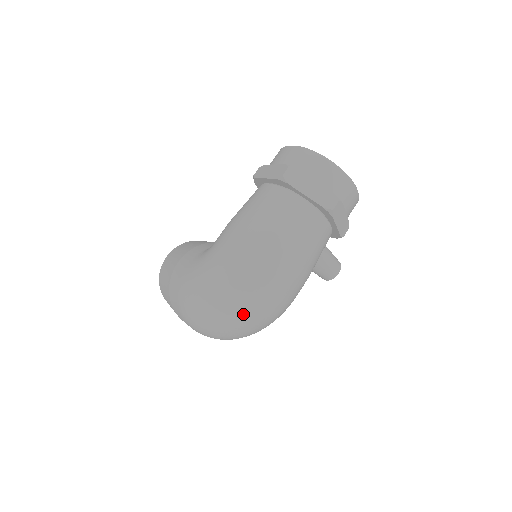
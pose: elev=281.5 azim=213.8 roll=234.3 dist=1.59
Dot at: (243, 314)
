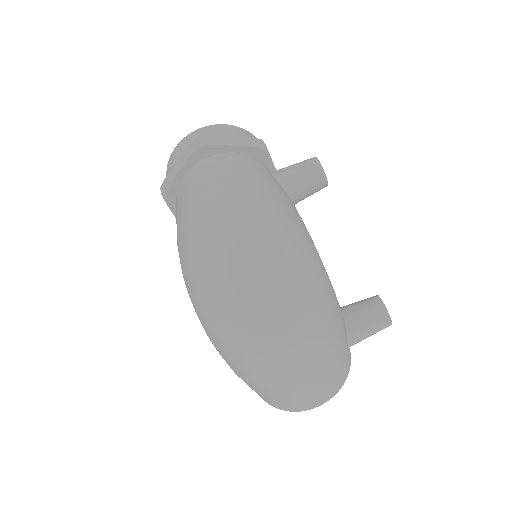
Dot at: (233, 264)
